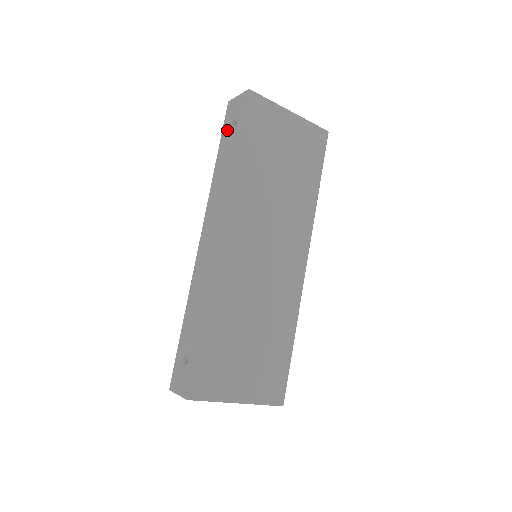
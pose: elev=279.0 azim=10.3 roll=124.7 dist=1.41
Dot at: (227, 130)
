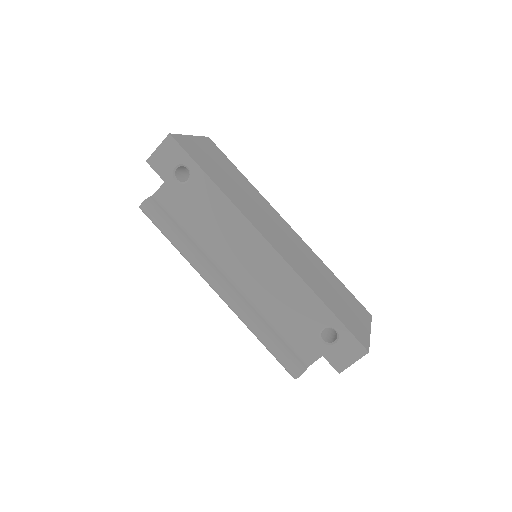
Dot at: (175, 179)
